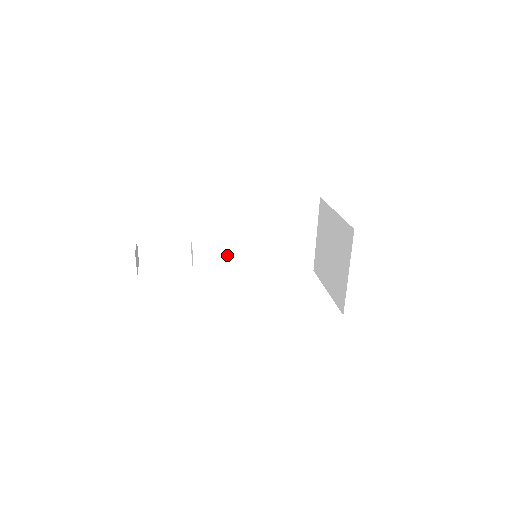
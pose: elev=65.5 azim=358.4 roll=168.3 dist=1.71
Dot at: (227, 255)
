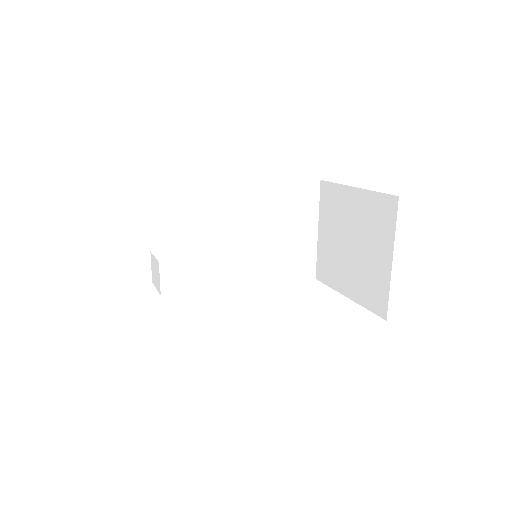
Dot at: (208, 264)
